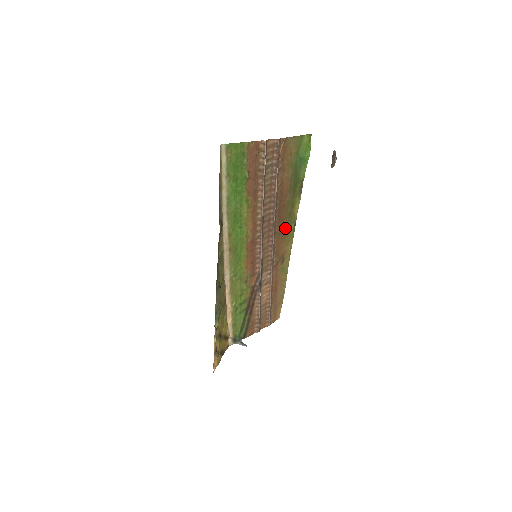
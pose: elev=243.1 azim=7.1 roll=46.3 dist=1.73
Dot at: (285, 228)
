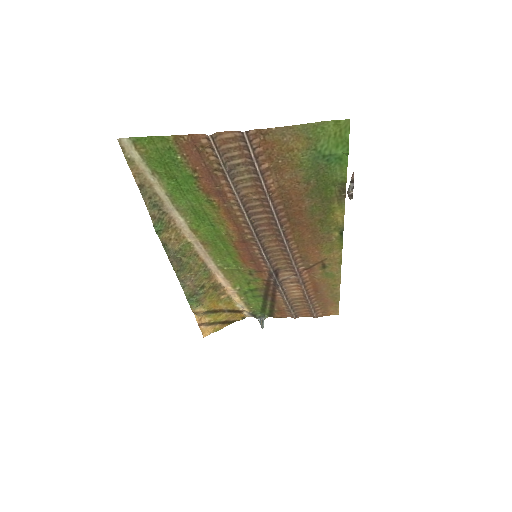
Dot at: (316, 235)
